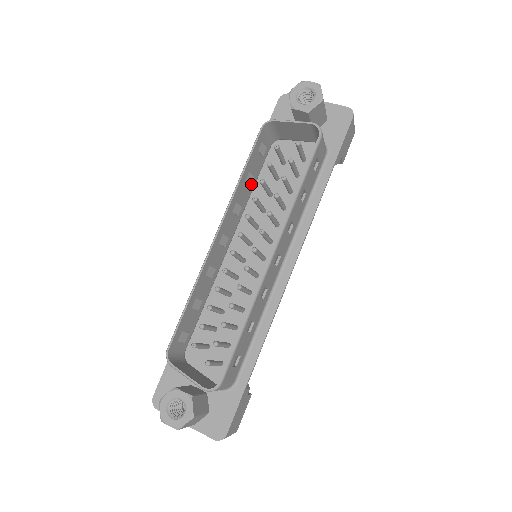
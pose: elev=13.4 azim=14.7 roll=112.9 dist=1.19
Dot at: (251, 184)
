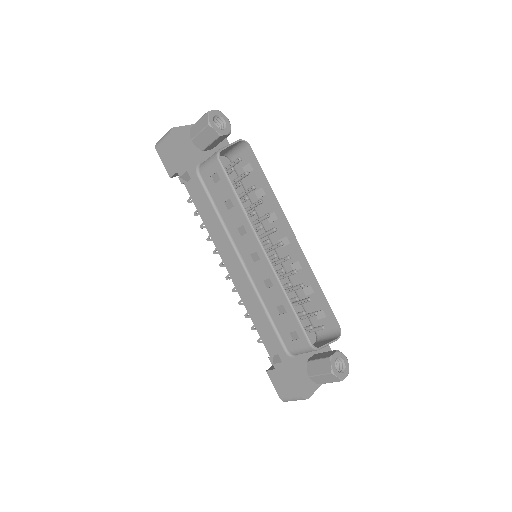
Dot at: (229, 208)
